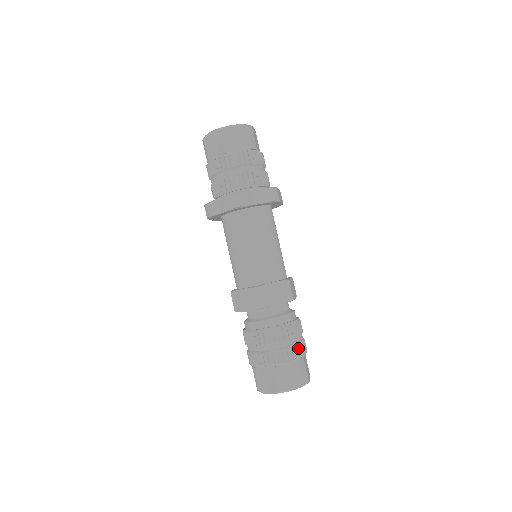
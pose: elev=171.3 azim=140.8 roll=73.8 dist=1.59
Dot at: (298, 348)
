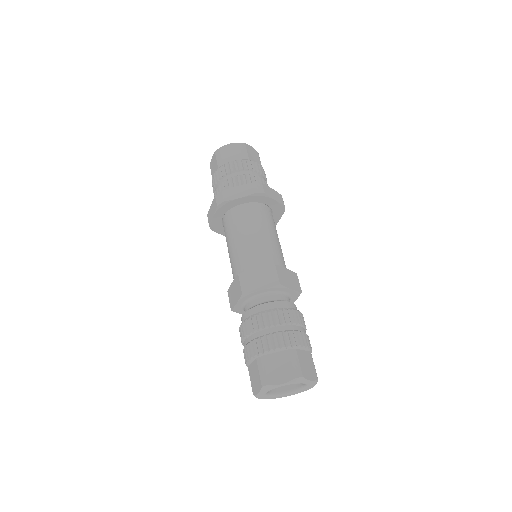
Dot at: (286, 336)
